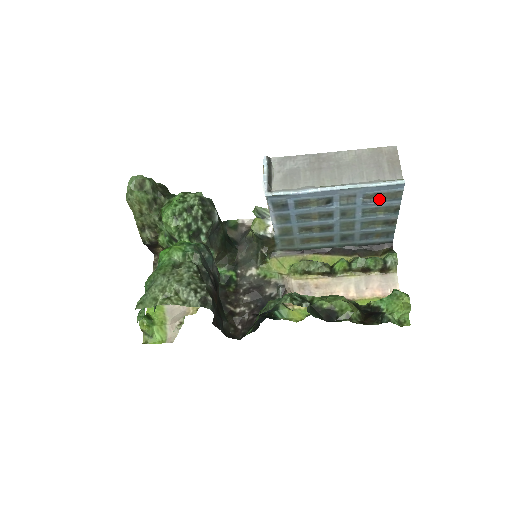
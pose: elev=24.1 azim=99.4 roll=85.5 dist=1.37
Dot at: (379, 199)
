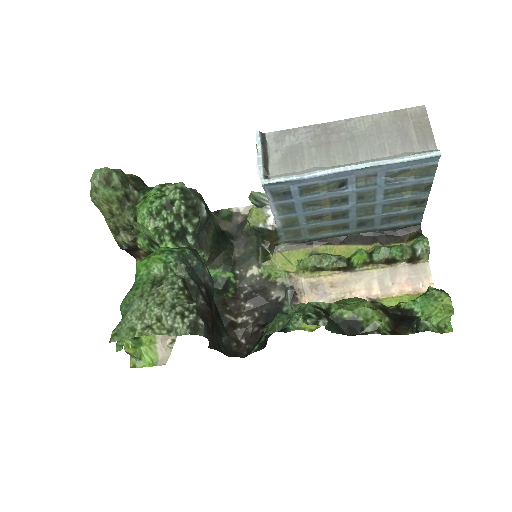
Dot at: (406, 176)
